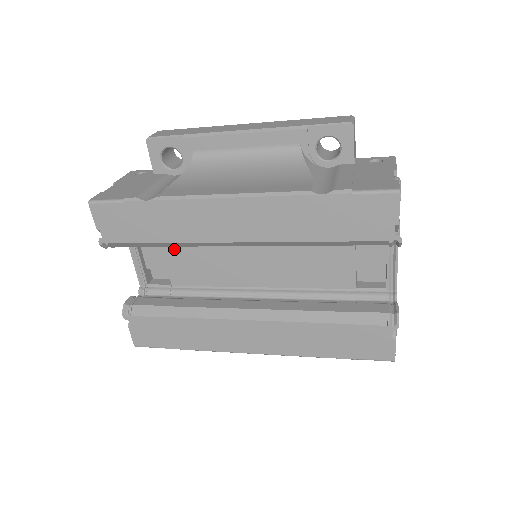
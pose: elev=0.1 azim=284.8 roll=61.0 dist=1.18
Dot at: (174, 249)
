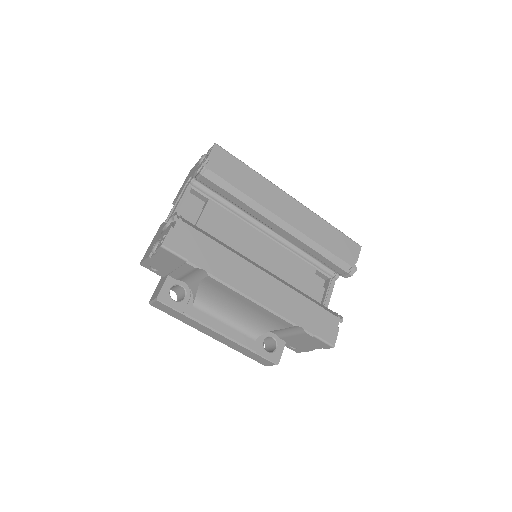
Dot at: (211, 217)
